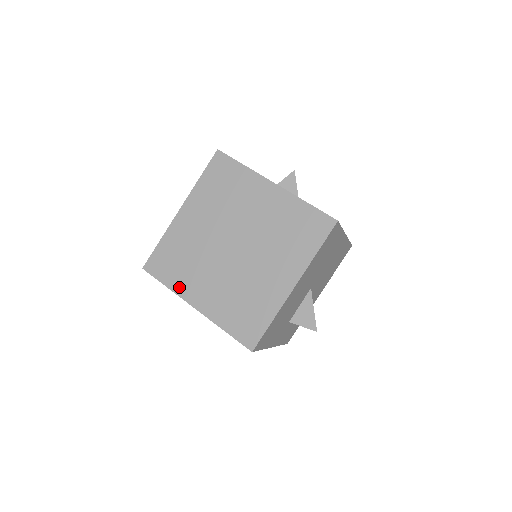
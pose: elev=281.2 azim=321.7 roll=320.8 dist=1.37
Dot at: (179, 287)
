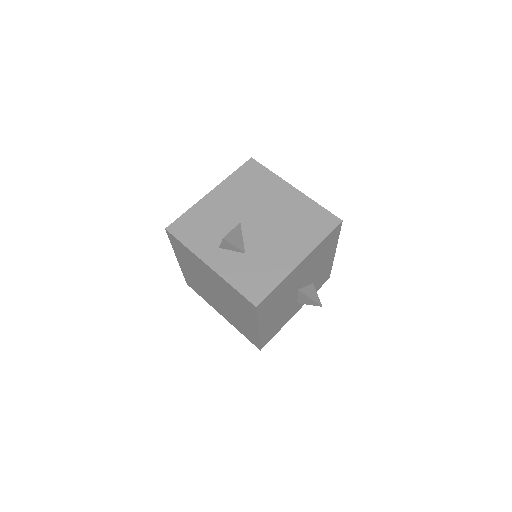
Dot at: (208, 302)
